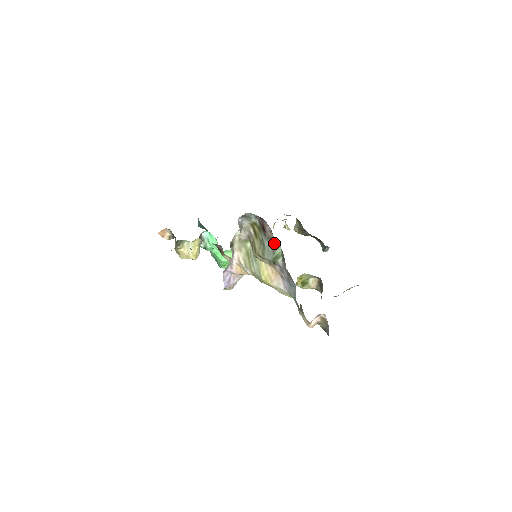
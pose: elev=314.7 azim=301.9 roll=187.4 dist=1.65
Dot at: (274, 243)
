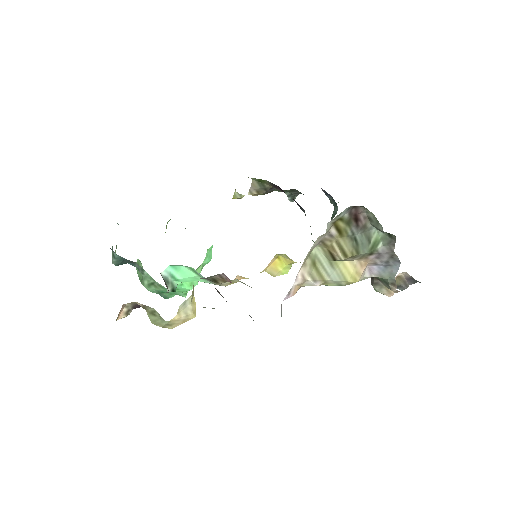
Dot at: (368, 229)
